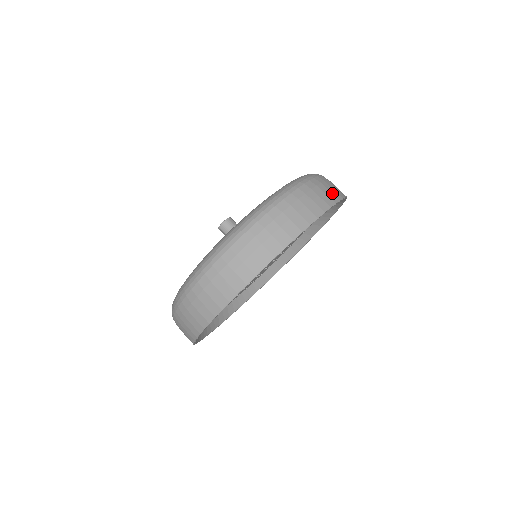
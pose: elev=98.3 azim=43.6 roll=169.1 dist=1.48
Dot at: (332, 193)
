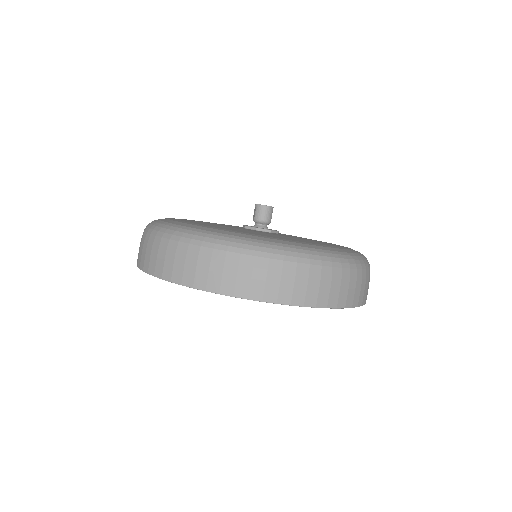
Dot at: (354, 296)
